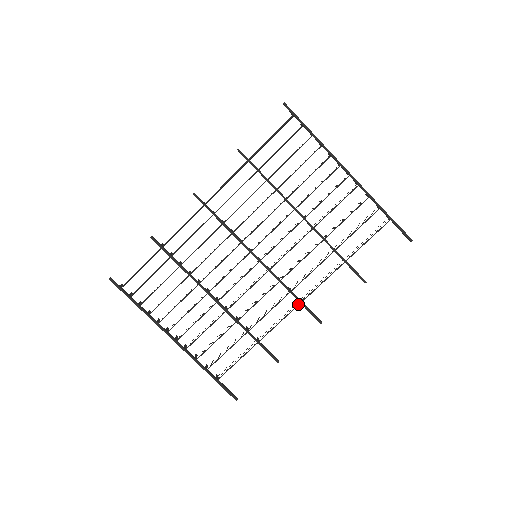
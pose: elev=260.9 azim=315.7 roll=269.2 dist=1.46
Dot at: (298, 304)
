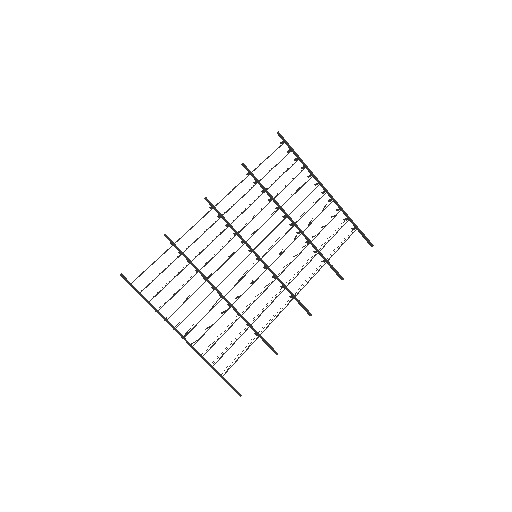
Dot at: (292, 299)
